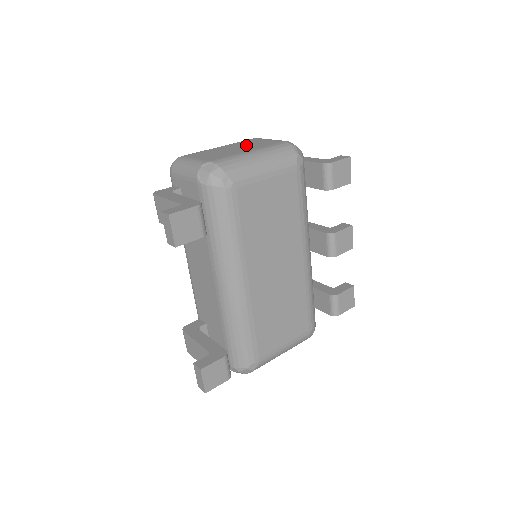
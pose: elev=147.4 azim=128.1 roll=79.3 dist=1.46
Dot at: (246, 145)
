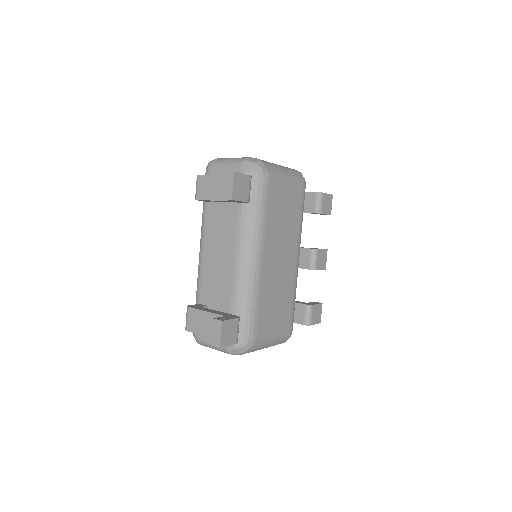
Dot at: occluded
